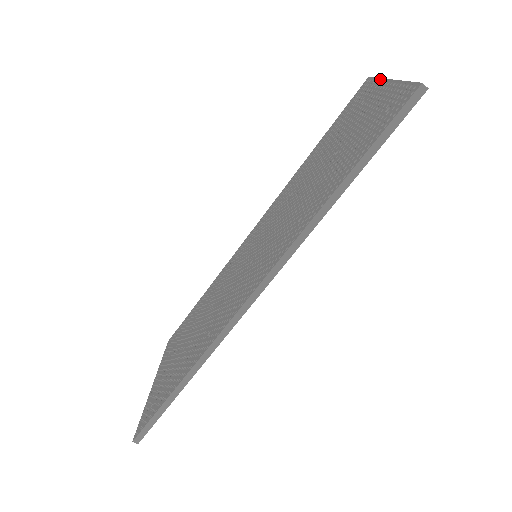
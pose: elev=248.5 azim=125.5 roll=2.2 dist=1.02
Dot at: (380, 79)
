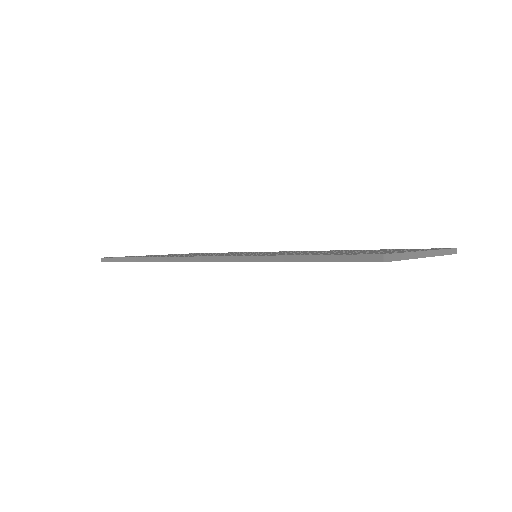
Dot at: (437, 249)
